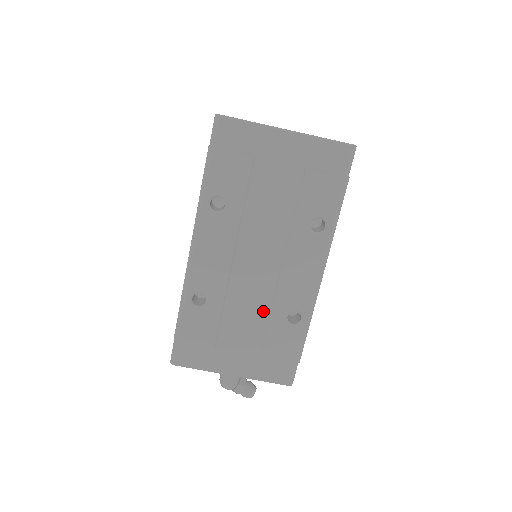
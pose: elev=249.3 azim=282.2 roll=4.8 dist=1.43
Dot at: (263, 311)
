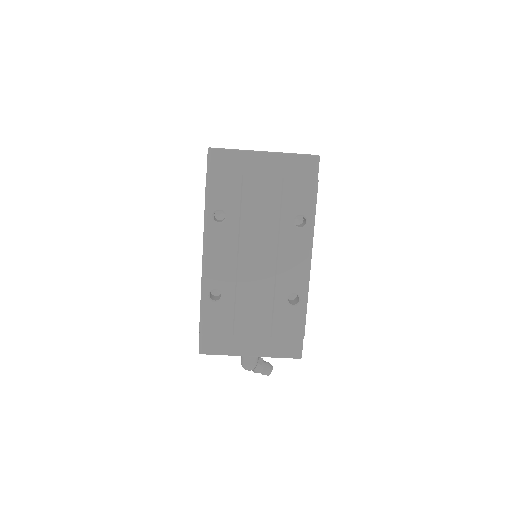
Dot at: (268, 297)
